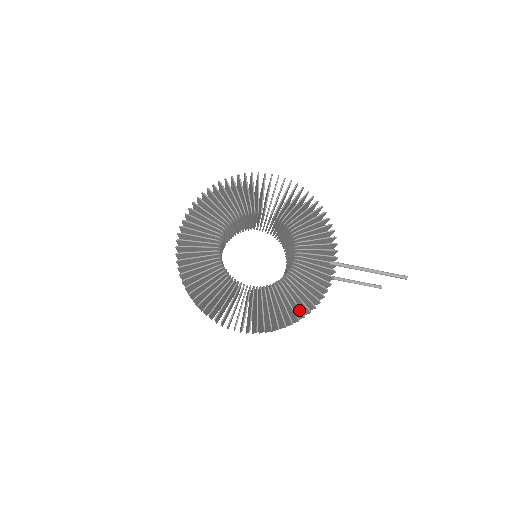
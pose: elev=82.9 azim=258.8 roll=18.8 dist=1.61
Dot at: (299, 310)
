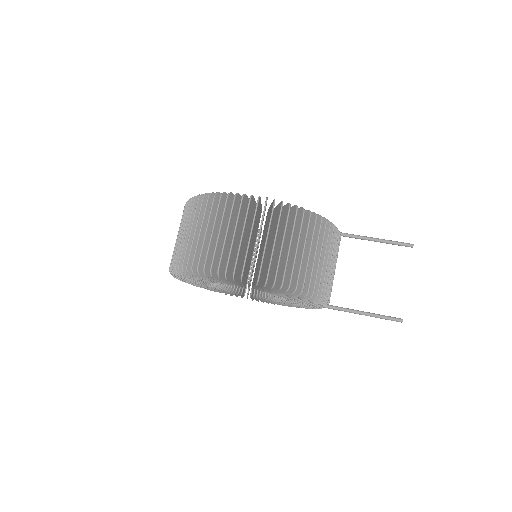
Dot at: occluded
